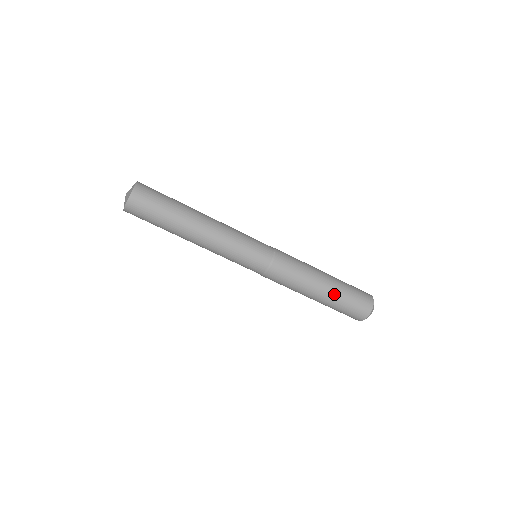
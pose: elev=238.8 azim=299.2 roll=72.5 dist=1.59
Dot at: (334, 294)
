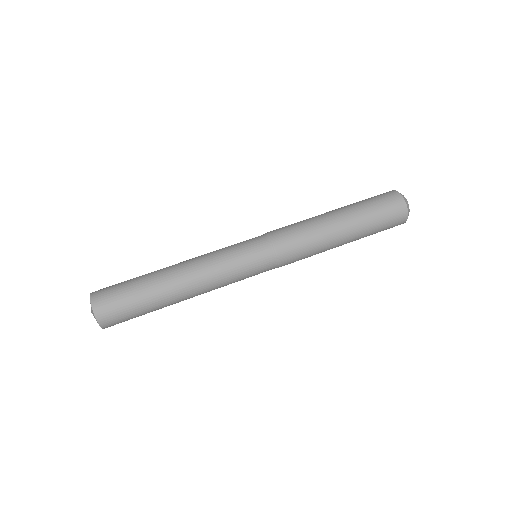
Dot at: occluded
